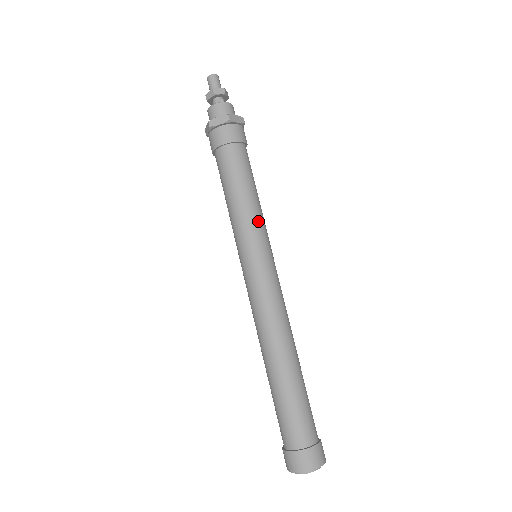
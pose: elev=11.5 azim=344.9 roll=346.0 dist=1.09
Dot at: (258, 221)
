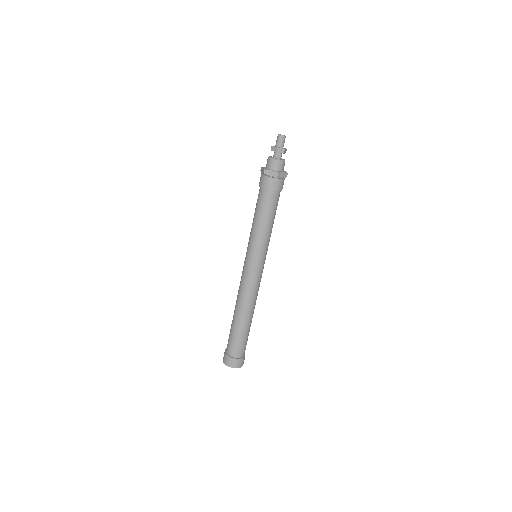
Dot at: (265, 241)
